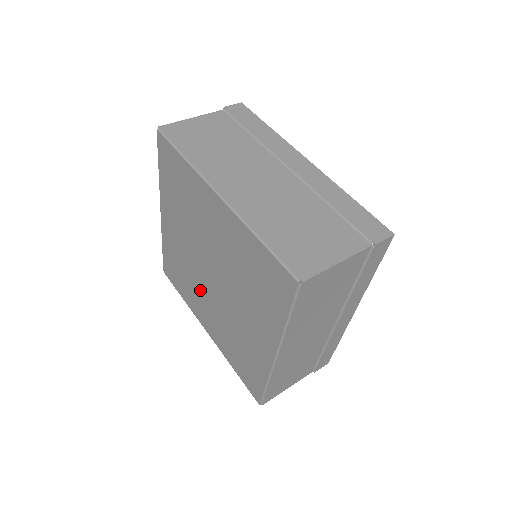
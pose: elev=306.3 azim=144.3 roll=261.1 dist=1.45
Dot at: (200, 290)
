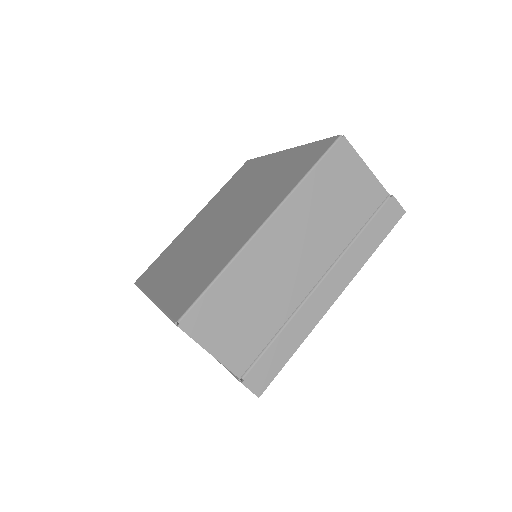
Dot at: (187, 251)
